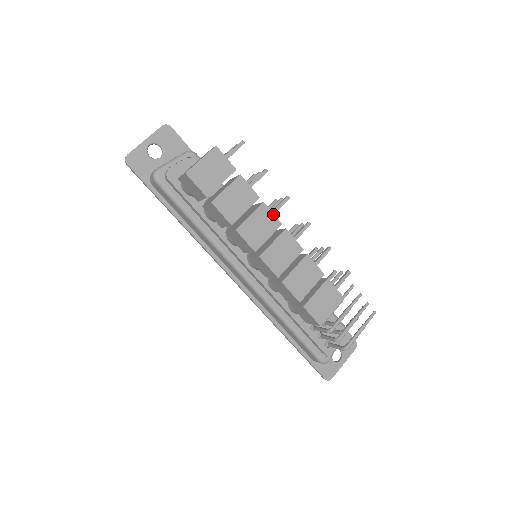
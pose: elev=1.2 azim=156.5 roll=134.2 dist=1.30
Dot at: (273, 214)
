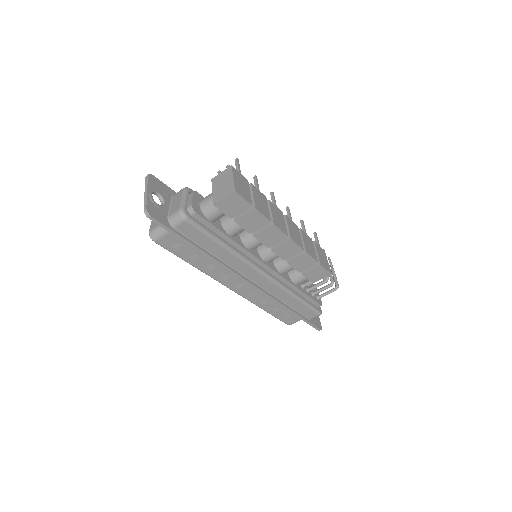
Dot at: (276, 207)
